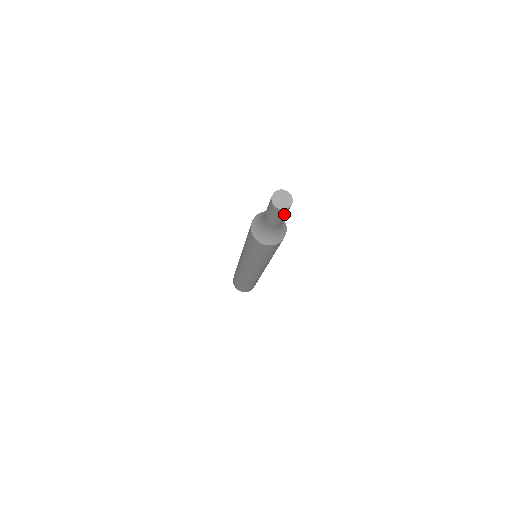
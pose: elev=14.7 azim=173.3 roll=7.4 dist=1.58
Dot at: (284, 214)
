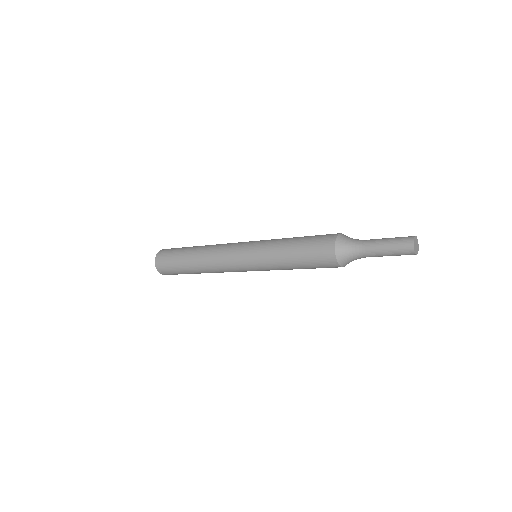
Dot at: occluded
